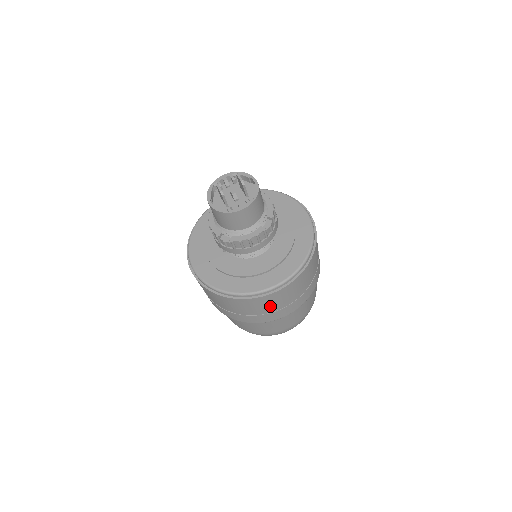
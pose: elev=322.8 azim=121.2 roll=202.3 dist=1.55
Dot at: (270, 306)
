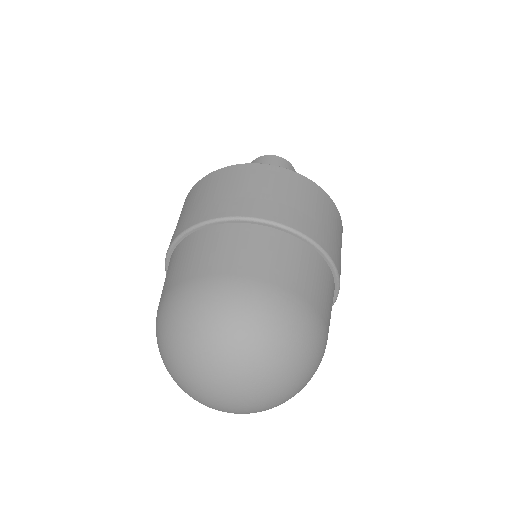
Dot at: (292, 194)
